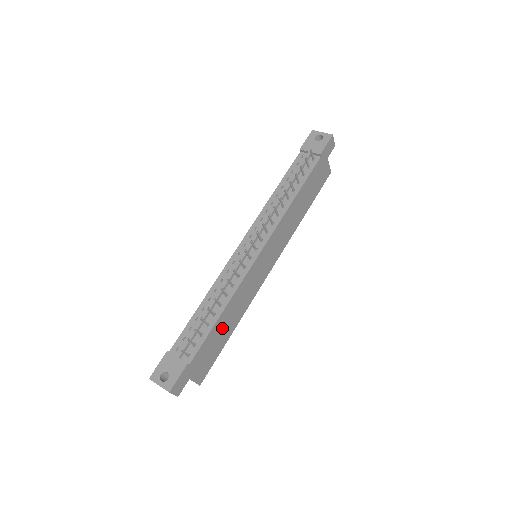
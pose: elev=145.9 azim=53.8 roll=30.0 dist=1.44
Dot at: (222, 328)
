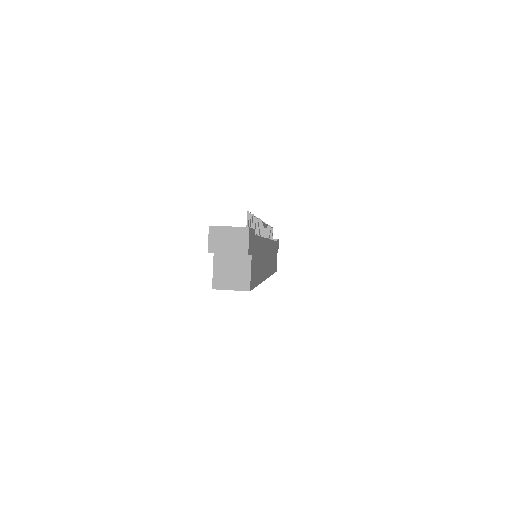
Dot at: (259, 257)
